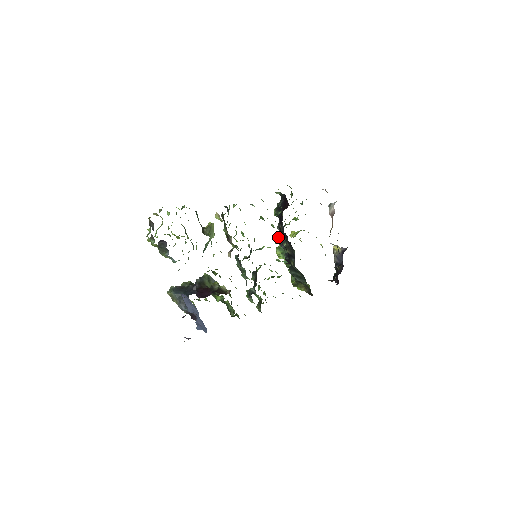
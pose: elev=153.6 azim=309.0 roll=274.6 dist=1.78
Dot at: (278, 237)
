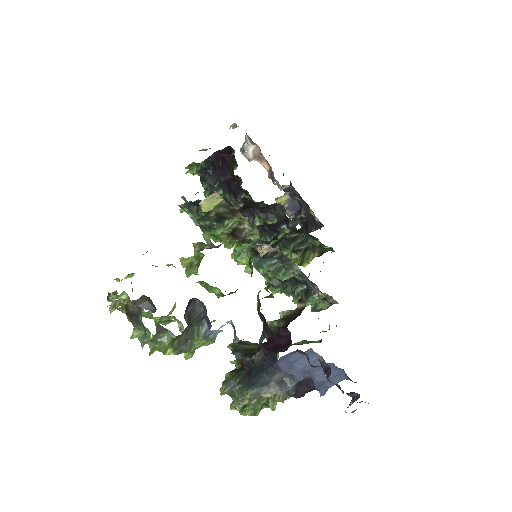
Dot at: occluded
